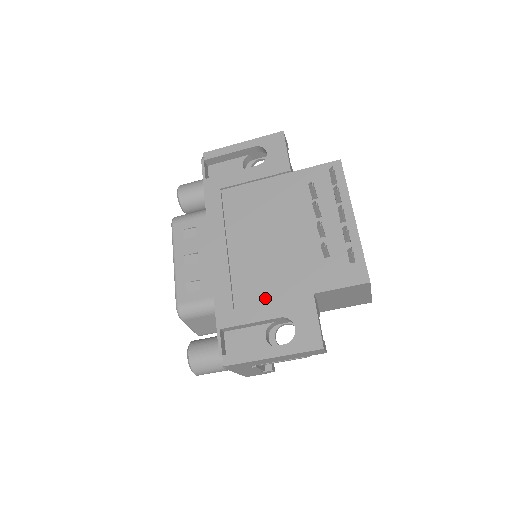
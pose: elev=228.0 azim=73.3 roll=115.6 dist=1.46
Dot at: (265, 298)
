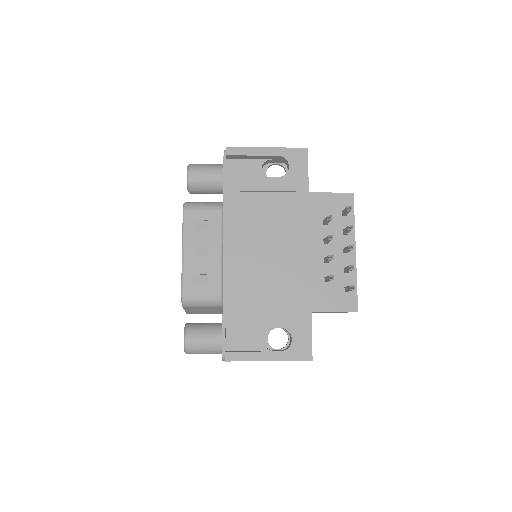
Dot at: (269, 307)
